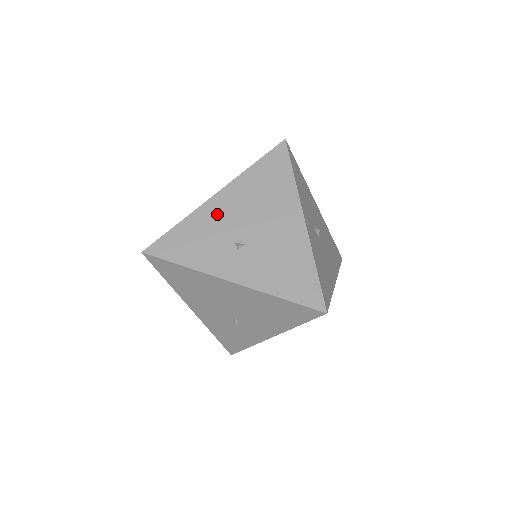
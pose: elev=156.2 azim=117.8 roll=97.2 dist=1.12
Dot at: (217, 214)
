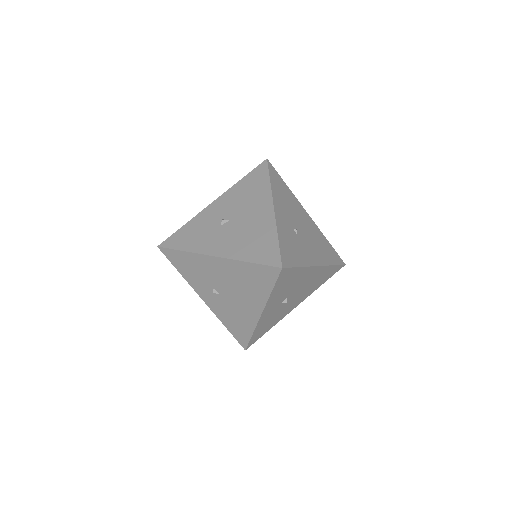
Dot at: (209, 267)
